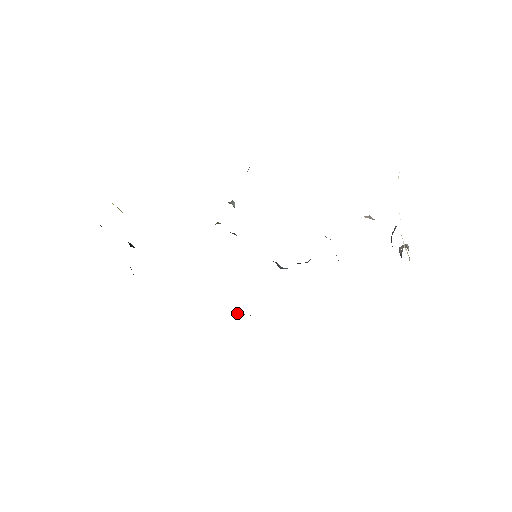
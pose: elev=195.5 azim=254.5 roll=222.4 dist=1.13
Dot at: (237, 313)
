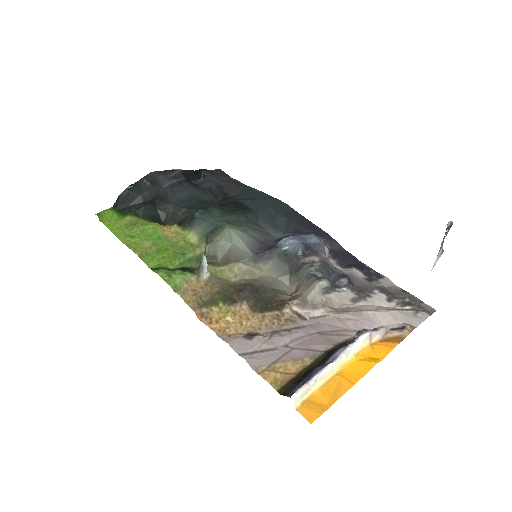
Dot at: (281, 214)
